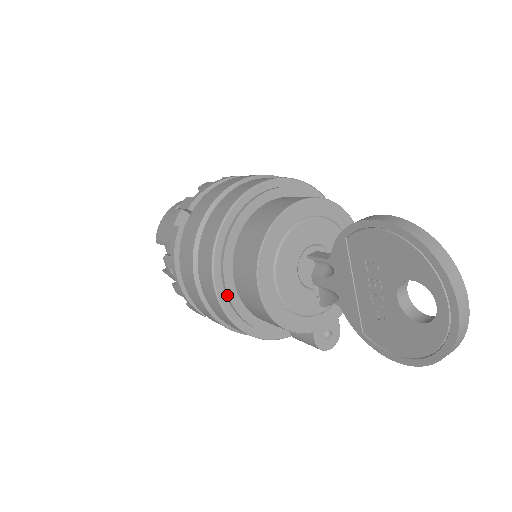
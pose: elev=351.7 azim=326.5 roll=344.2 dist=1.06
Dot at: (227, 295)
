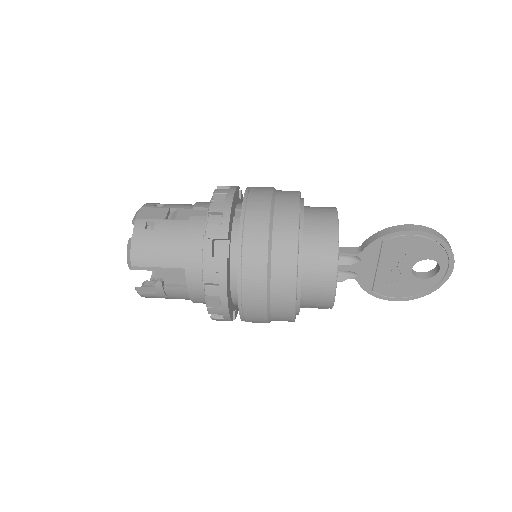
Dot at: (299, 302)
